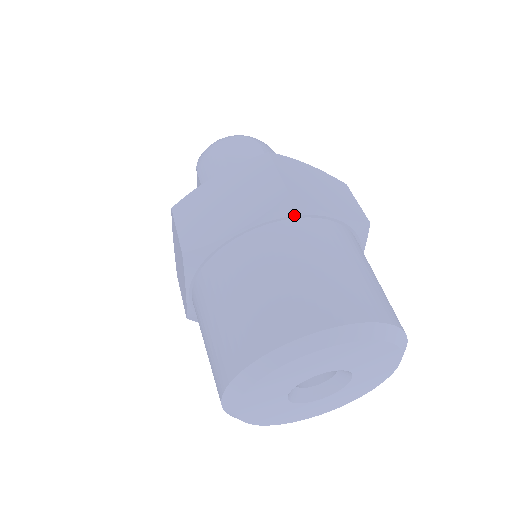
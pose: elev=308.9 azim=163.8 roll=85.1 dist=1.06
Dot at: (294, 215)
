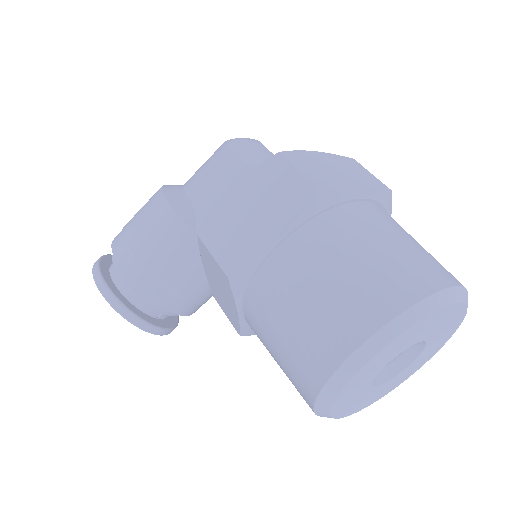
Dot at: (387, 209)
